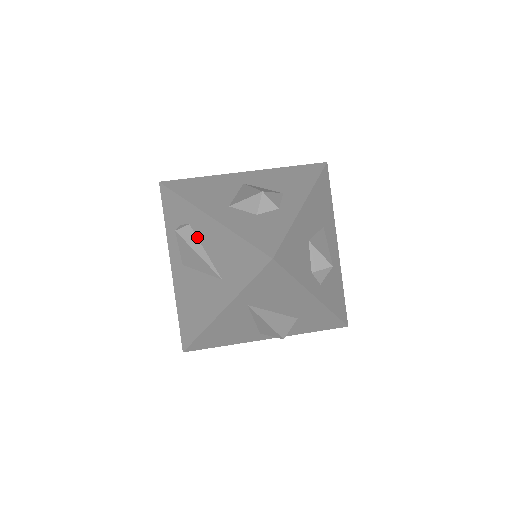
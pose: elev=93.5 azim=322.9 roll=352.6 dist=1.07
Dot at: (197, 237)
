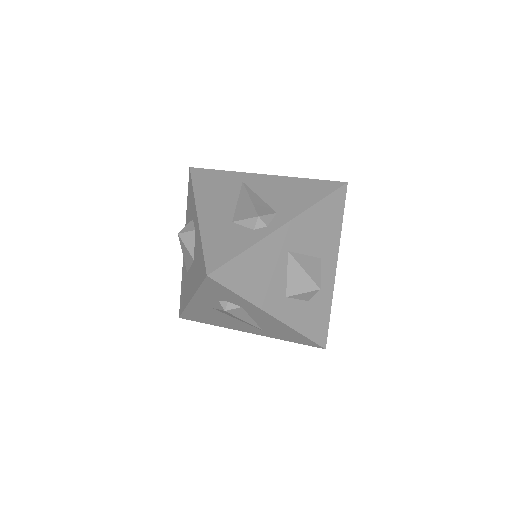
Dot at: (248, 314)
